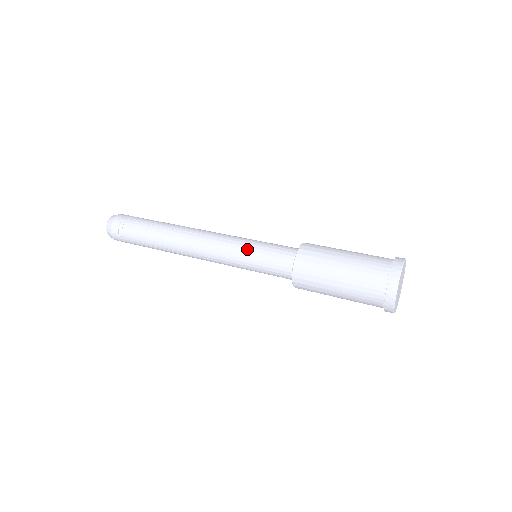
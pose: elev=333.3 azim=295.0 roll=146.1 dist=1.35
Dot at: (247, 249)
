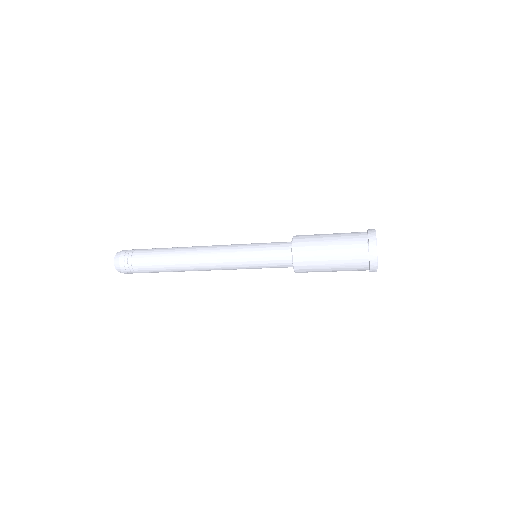
Dot at: (250, 245)
